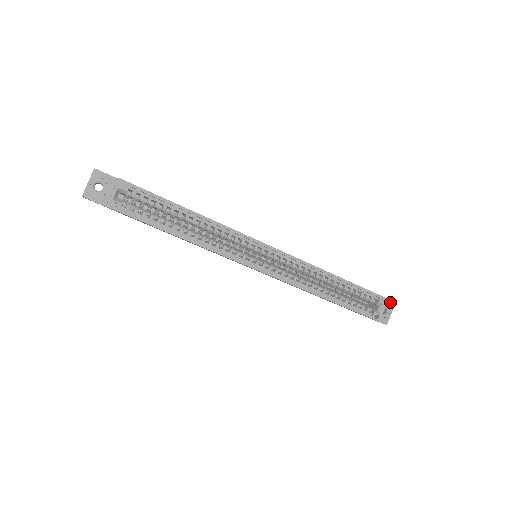
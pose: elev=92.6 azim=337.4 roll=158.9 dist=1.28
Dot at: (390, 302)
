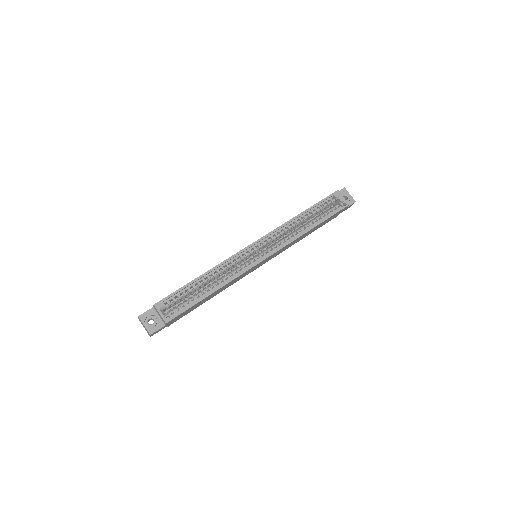
Dot at: (342, 190)
